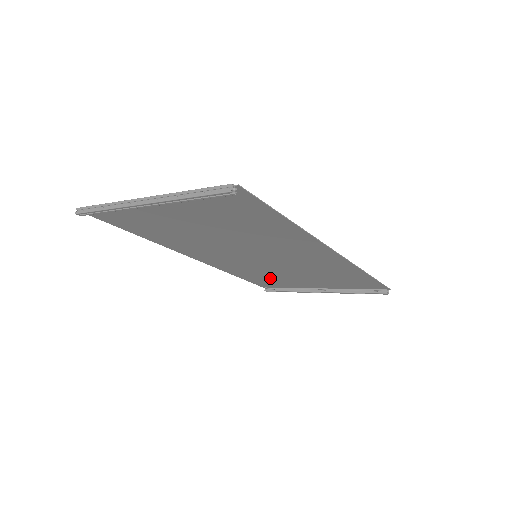
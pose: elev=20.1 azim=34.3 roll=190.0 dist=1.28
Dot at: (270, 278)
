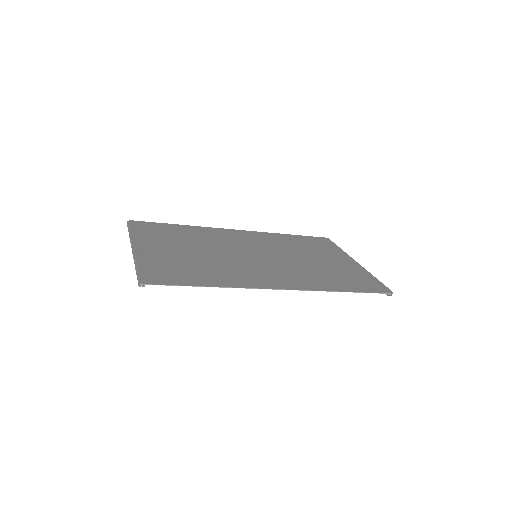
Dot at: (308, 247)
